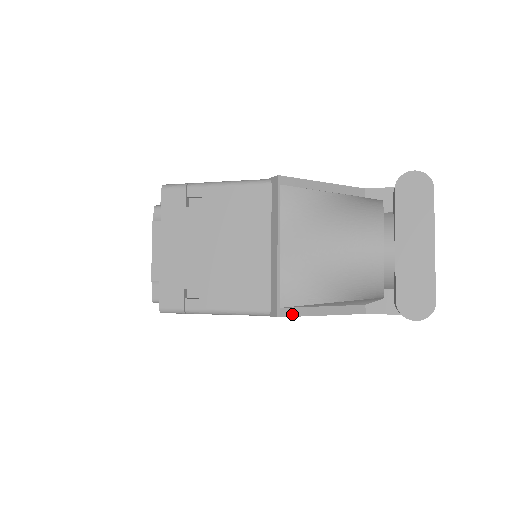
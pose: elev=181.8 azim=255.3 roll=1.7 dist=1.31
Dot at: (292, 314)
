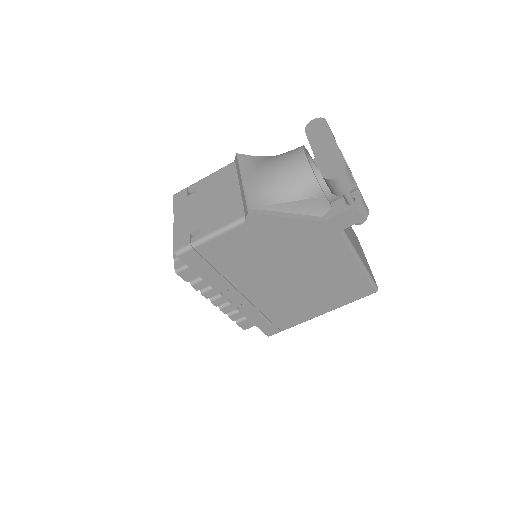
Dot at: (260, 213)
